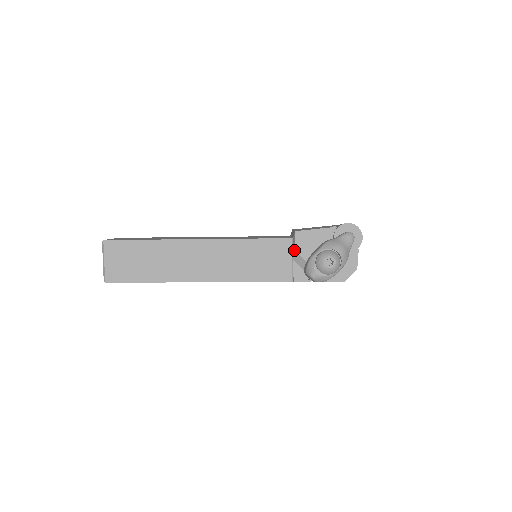
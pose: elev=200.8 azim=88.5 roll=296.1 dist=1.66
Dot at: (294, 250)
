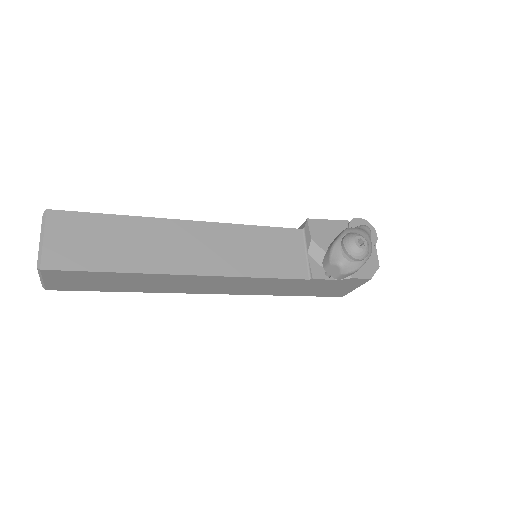
Dot at: (309, 239)
